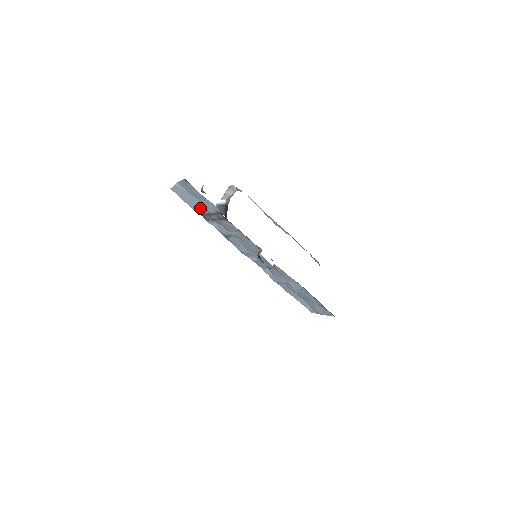
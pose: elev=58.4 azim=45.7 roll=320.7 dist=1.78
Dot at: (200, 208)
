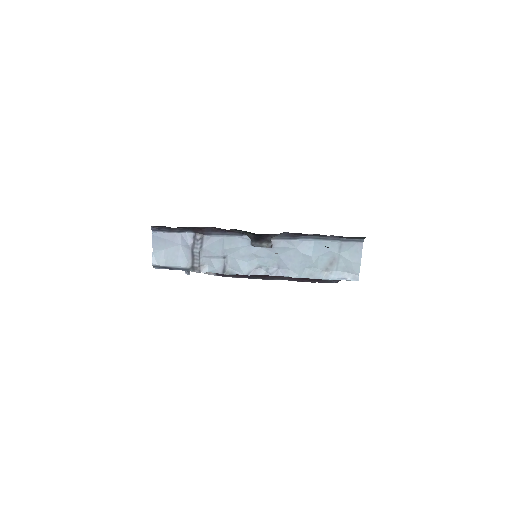
Dot at: (183, 256)
